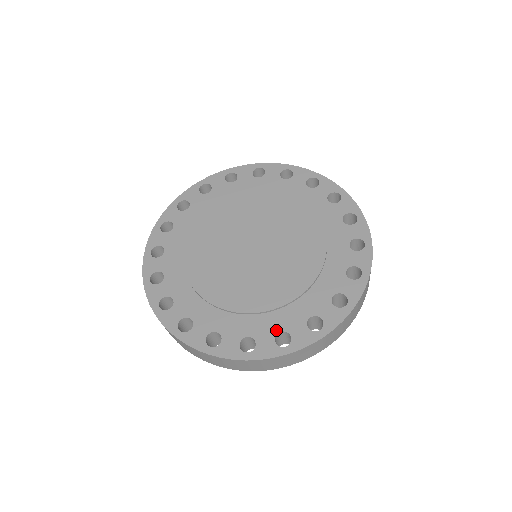
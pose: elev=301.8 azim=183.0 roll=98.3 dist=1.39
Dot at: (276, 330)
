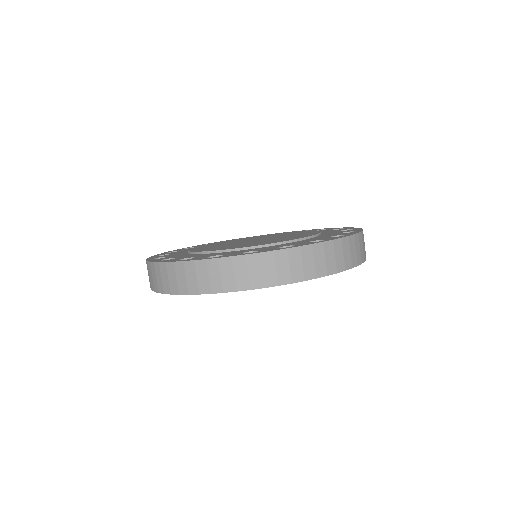
Dot at: (192, 257)
